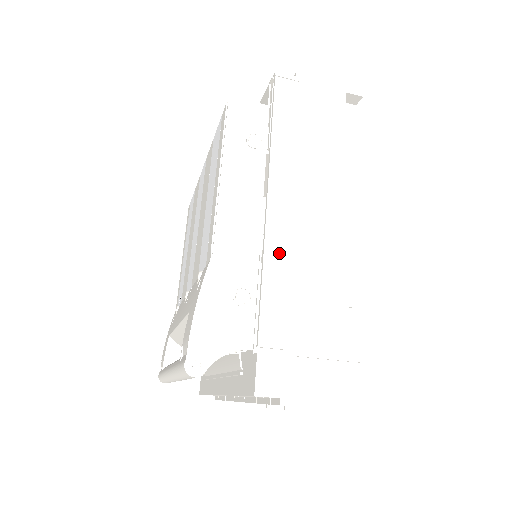
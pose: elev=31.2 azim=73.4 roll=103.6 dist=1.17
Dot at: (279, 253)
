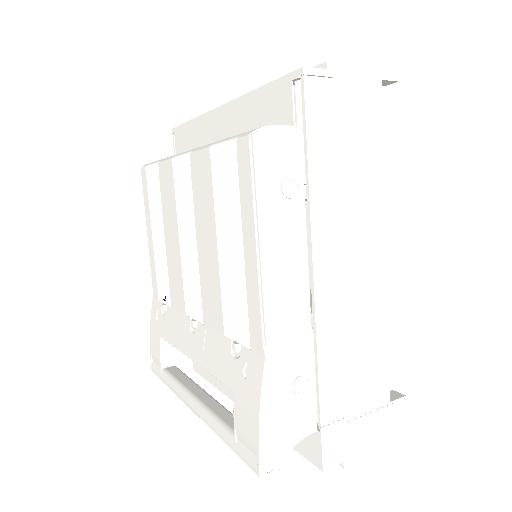
Dot at: (330, 323)
